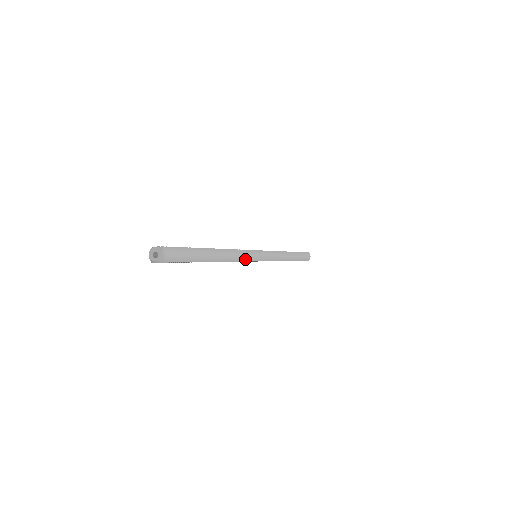
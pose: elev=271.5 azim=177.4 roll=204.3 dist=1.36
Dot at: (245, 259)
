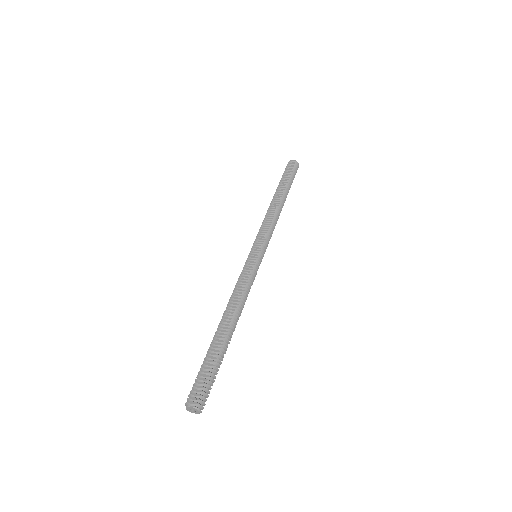
Dot at: (250, 286)
